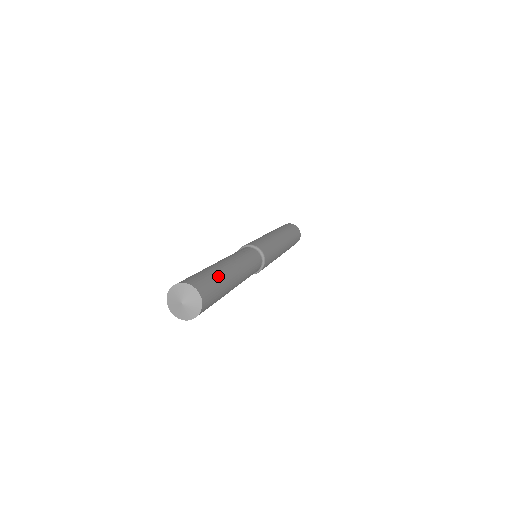
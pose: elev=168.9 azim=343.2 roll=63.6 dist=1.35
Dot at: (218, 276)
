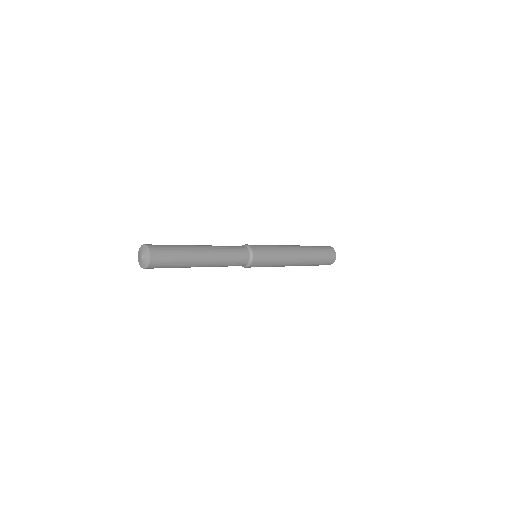
Dot at: (177, 246)
